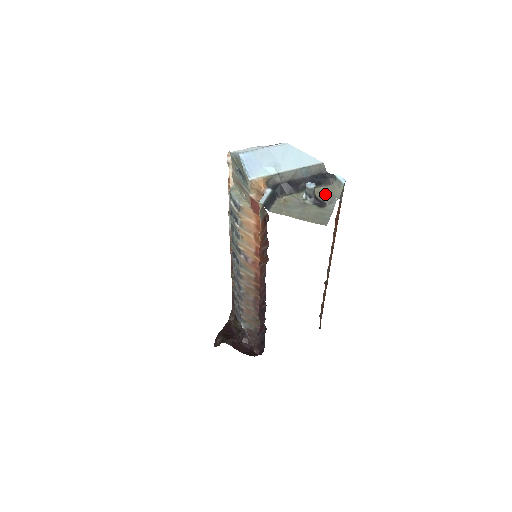
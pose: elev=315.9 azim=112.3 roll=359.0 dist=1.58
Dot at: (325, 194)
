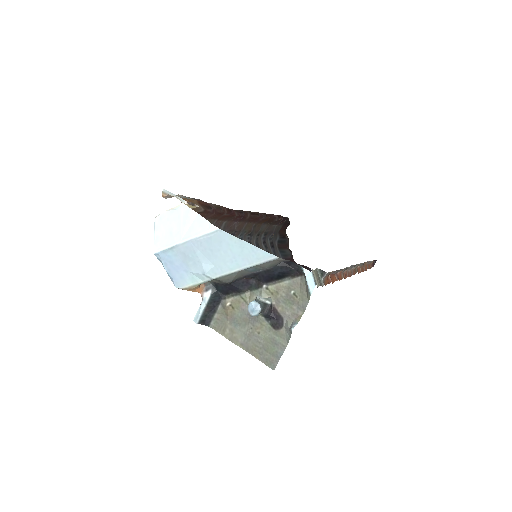
Dot at: (287, 298)
